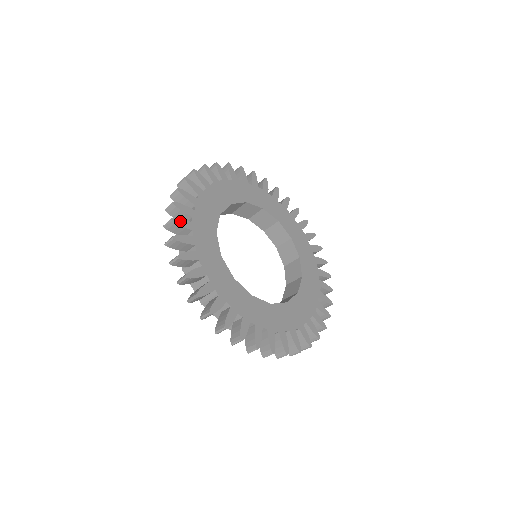
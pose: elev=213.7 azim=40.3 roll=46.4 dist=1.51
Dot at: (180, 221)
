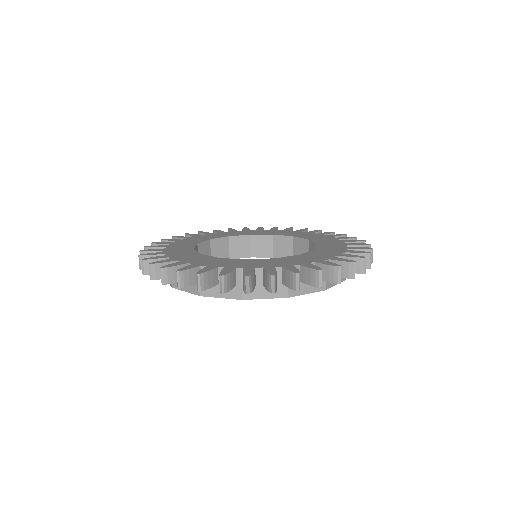
Dot at: (159, 262)
